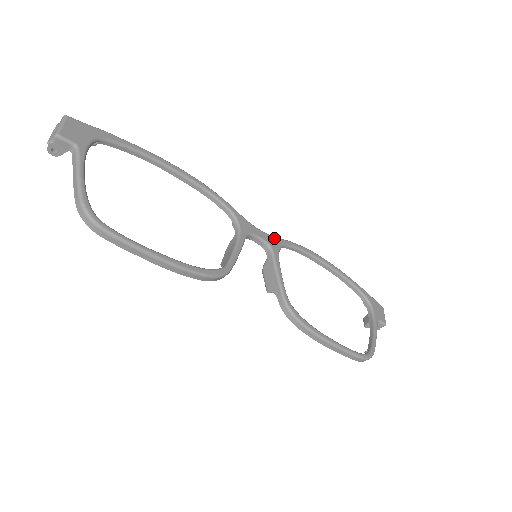
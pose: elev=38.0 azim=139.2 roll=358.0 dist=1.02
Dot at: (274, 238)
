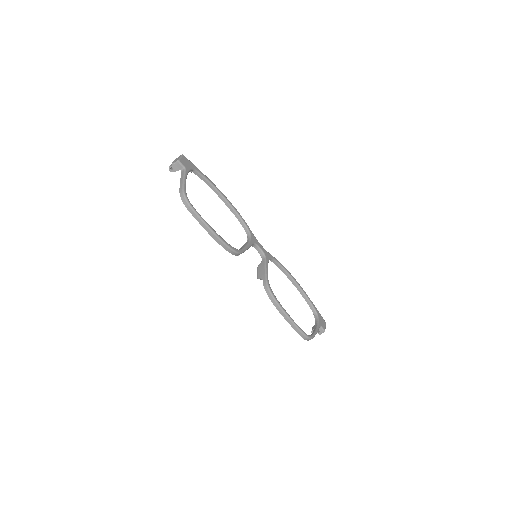
Dot at: (268, 253)
